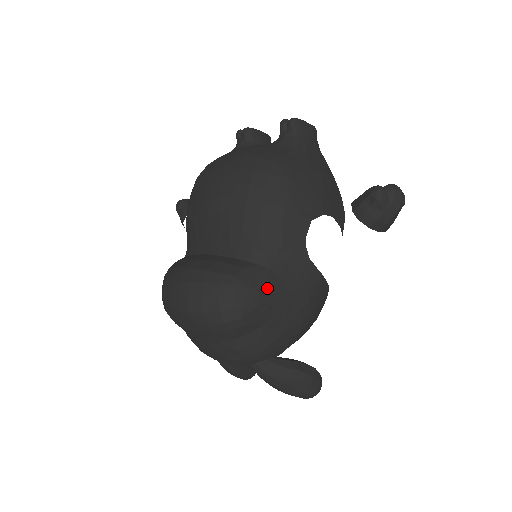
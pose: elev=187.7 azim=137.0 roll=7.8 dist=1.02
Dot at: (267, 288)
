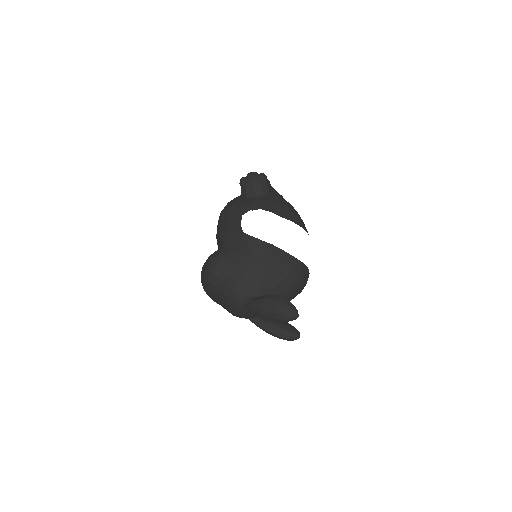
Dot at: (222, 255)
